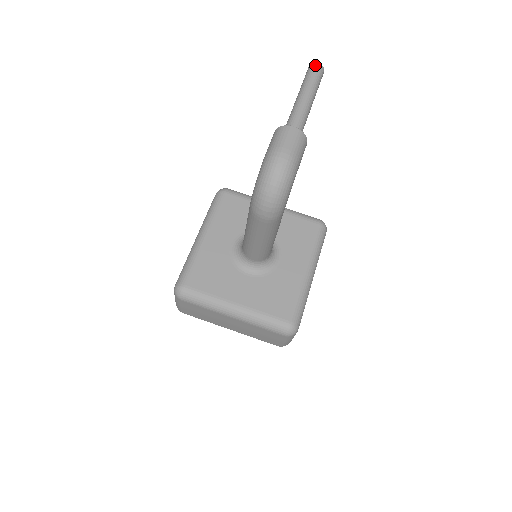
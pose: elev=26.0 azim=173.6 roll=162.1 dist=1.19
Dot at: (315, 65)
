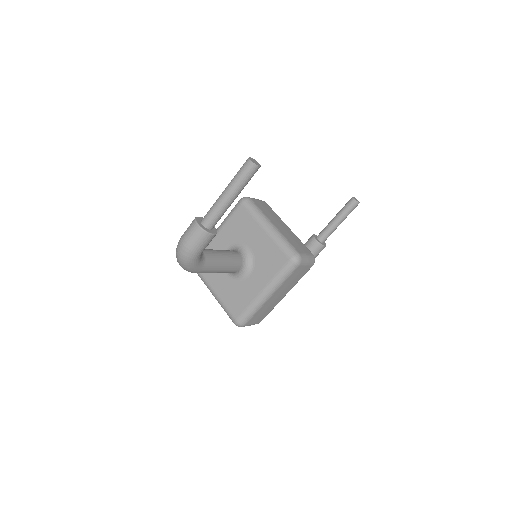
Dot at: (247, 162)
